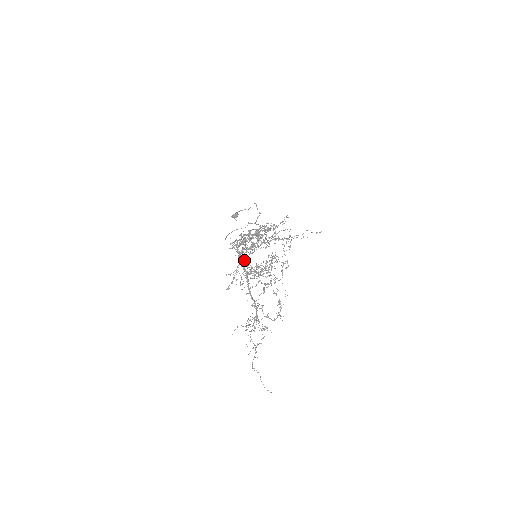
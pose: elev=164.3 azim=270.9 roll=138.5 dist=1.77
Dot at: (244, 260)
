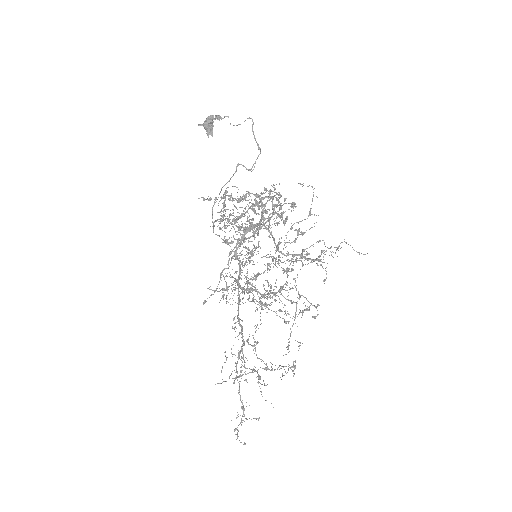
Dot at: occluded
